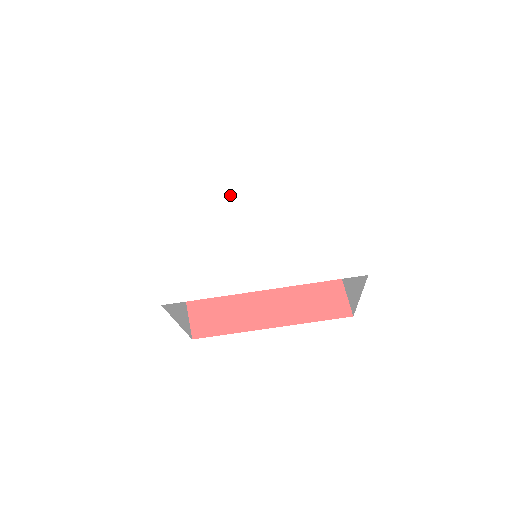
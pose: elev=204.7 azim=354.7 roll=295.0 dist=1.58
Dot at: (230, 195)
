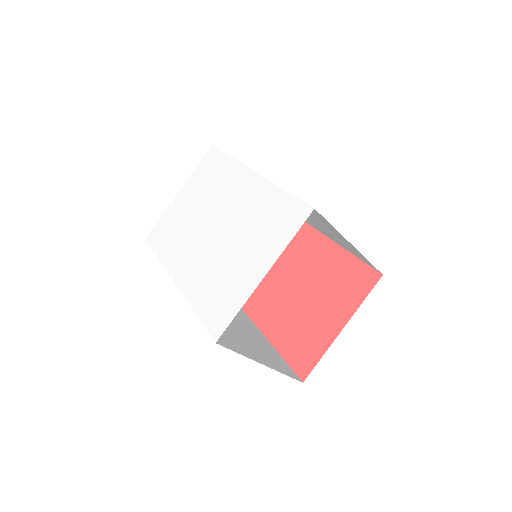
Dot at: (235, 187)
